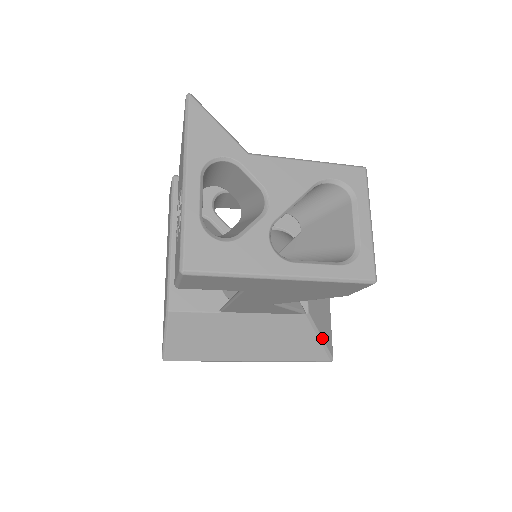
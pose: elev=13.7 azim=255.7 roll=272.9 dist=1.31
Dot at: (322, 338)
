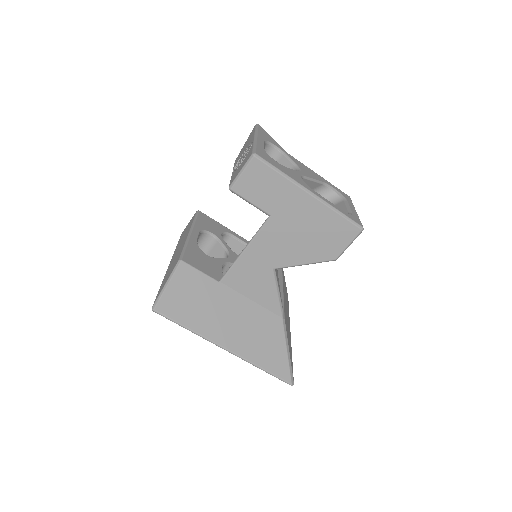
Dot at: (289, 353)
